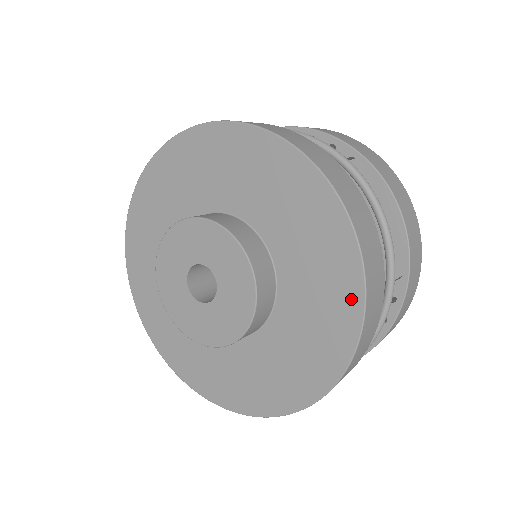
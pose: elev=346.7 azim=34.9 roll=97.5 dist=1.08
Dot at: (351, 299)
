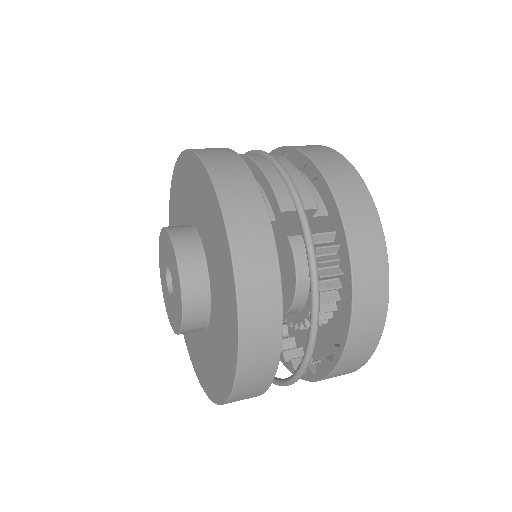
Dot at: (225, 388)
